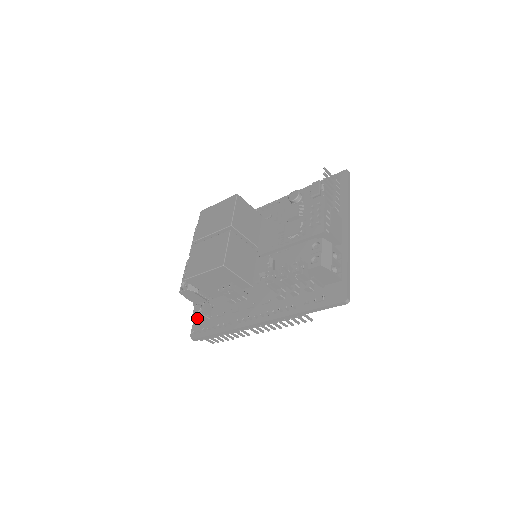
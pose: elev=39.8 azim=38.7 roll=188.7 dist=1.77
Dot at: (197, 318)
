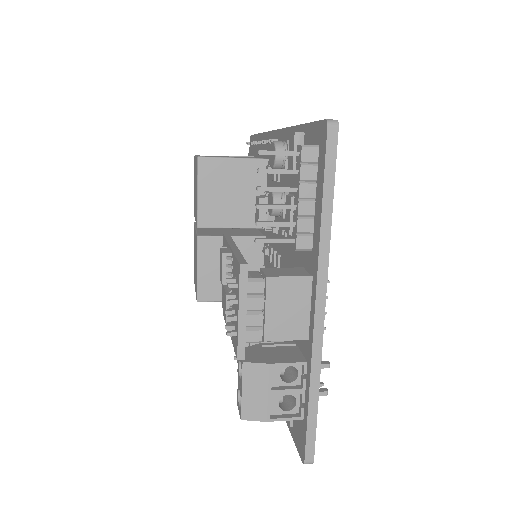
Dot at: occluded
